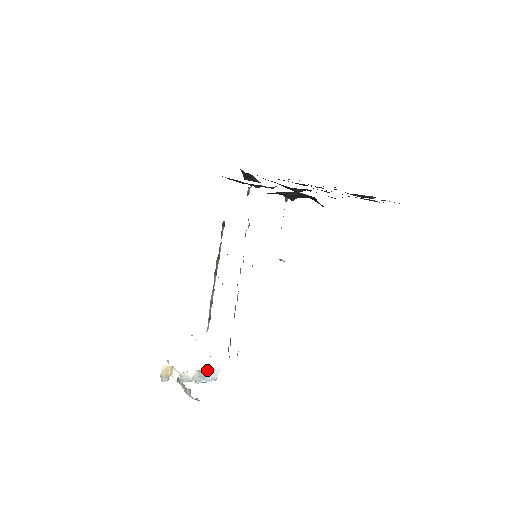
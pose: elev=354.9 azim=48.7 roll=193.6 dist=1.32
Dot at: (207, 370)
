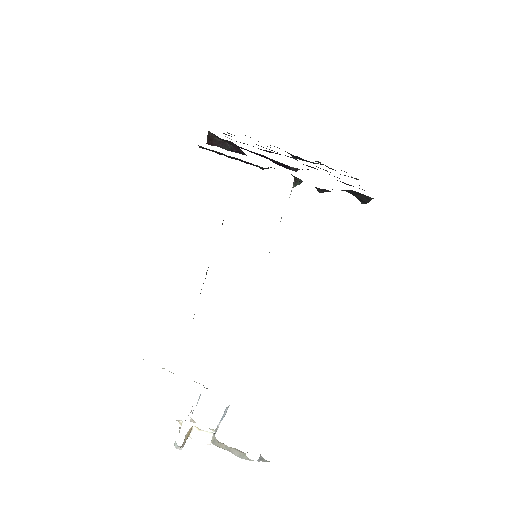
Dot at: (224, 411)
